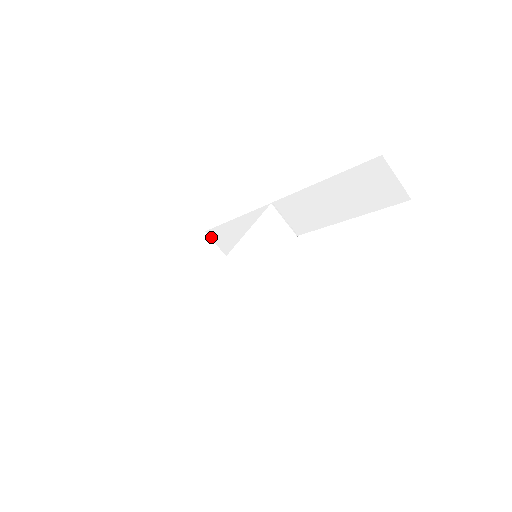
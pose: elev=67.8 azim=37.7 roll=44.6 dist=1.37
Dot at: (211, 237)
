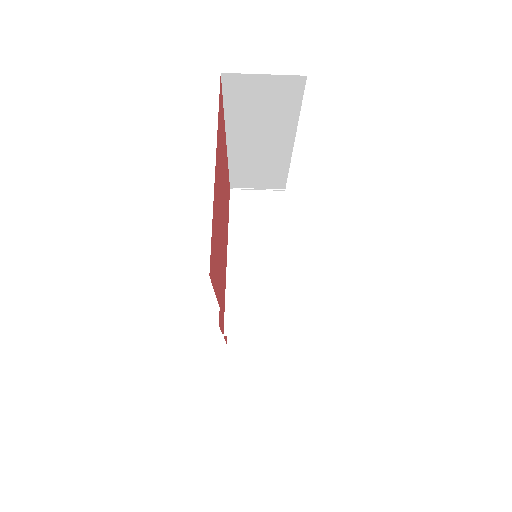
Dot at: occluded
